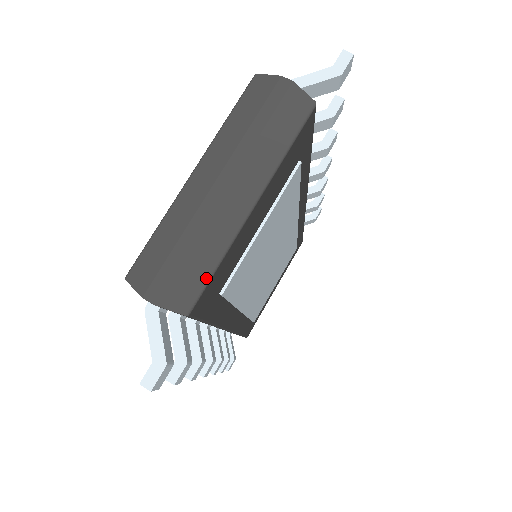
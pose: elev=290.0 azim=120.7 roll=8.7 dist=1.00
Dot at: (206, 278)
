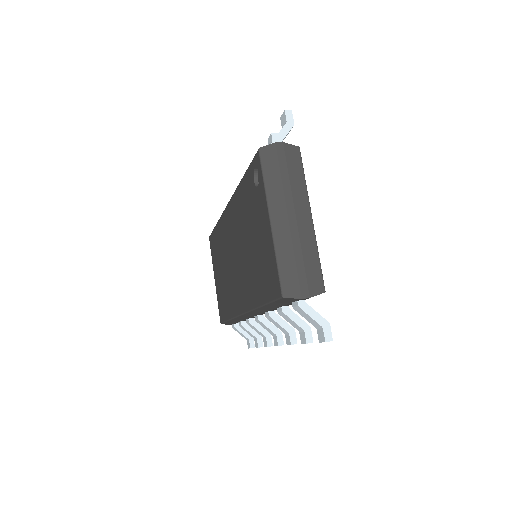
Dot at: (320, 268)
